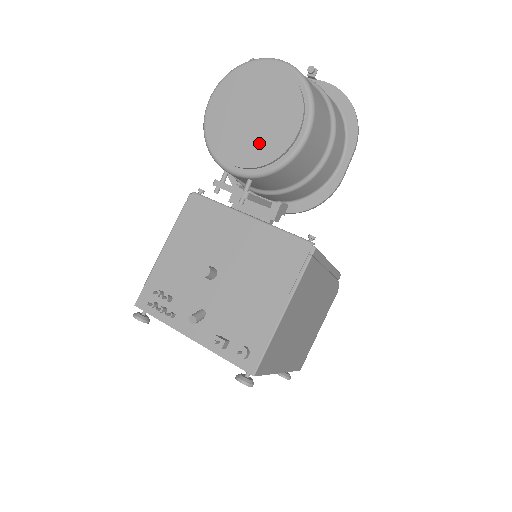
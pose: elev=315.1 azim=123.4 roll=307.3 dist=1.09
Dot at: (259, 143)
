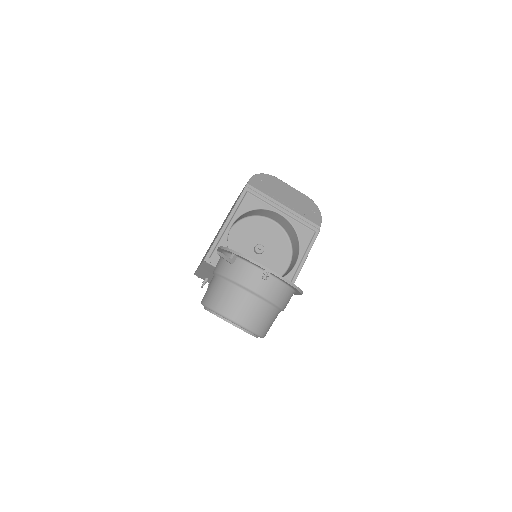
Dot at: occluded
